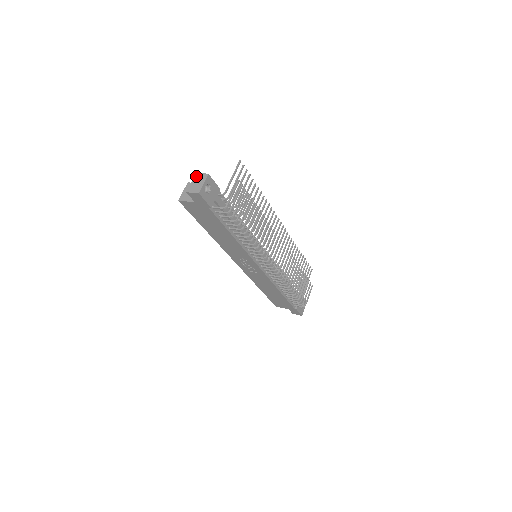
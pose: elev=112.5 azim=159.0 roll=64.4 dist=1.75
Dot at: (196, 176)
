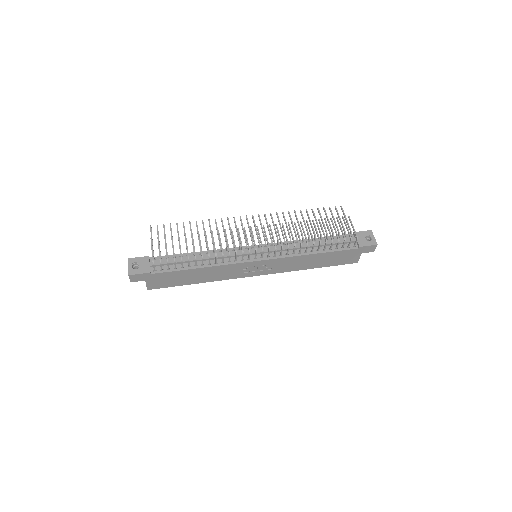
Dot at: occluded
